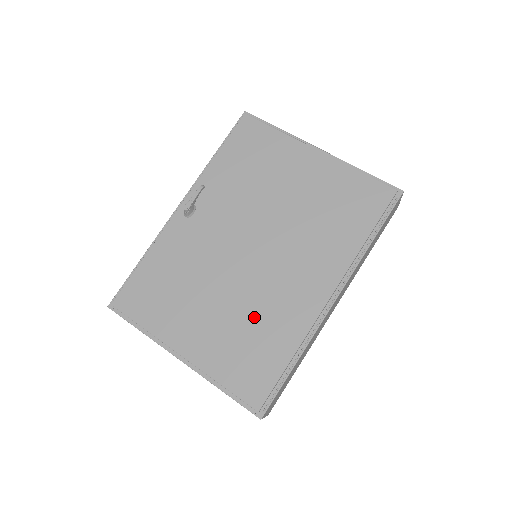
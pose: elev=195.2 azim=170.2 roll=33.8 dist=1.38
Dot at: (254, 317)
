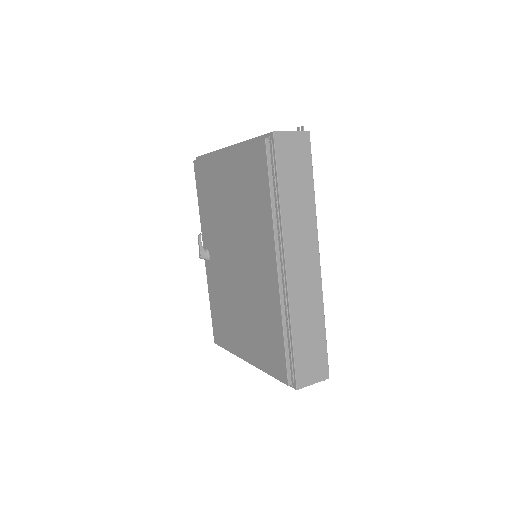
Dot at: (257, 312)
